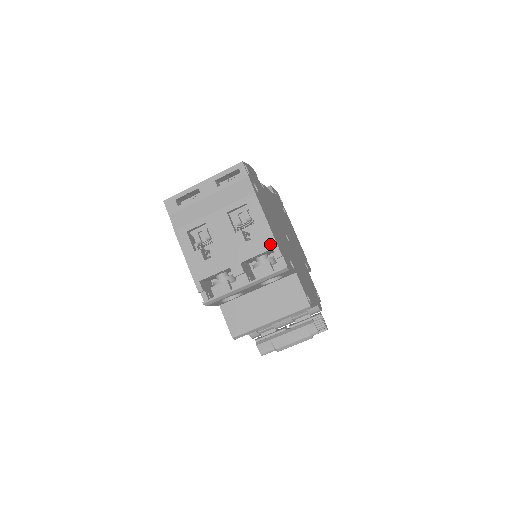
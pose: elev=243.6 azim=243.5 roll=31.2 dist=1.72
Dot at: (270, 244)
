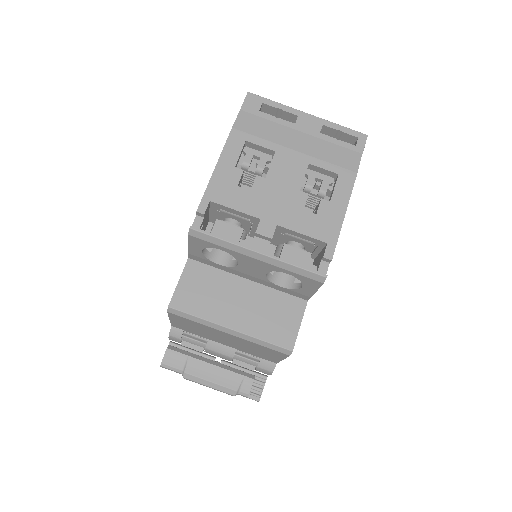
Dot at: (329, 236)
